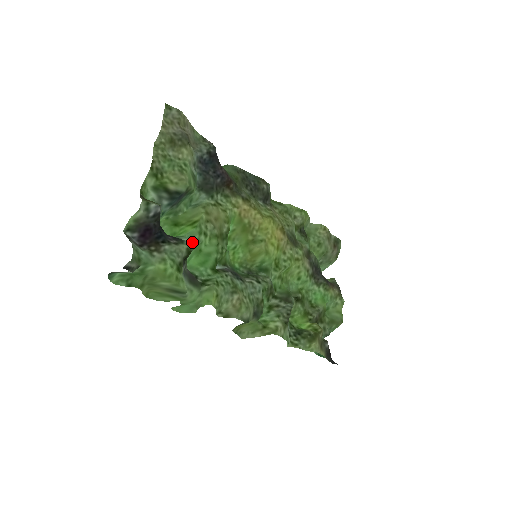
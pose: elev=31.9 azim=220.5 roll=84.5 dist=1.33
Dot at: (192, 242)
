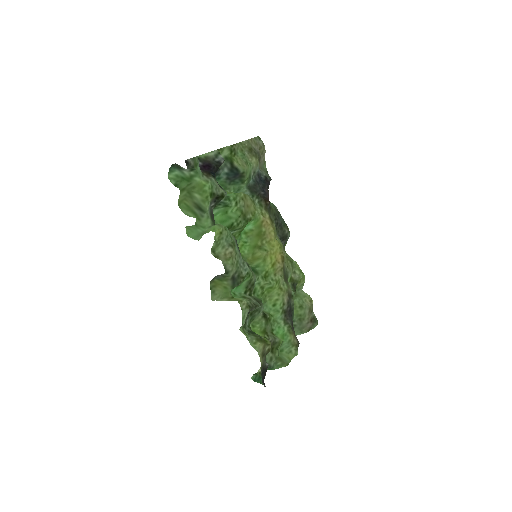
Dot at: (227, 196)
